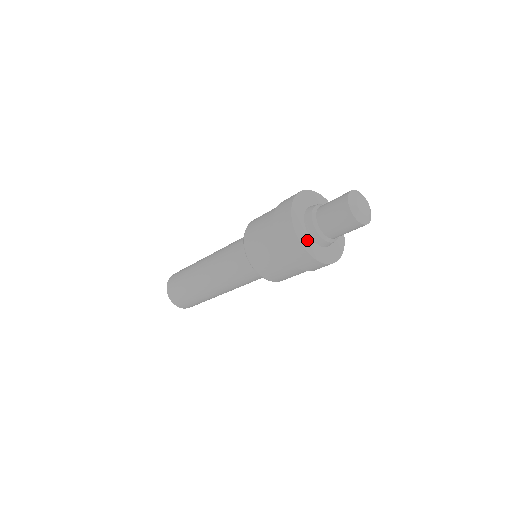
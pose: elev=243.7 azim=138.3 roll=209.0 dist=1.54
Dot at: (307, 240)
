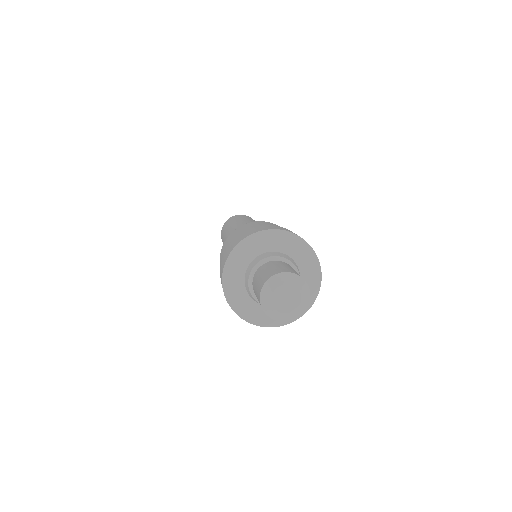
Dot at: (241, 262)
